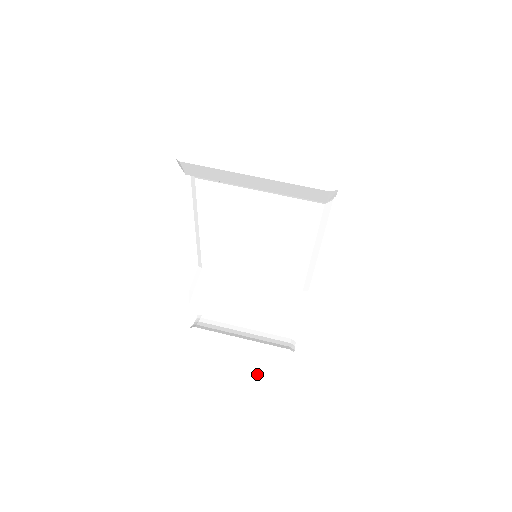
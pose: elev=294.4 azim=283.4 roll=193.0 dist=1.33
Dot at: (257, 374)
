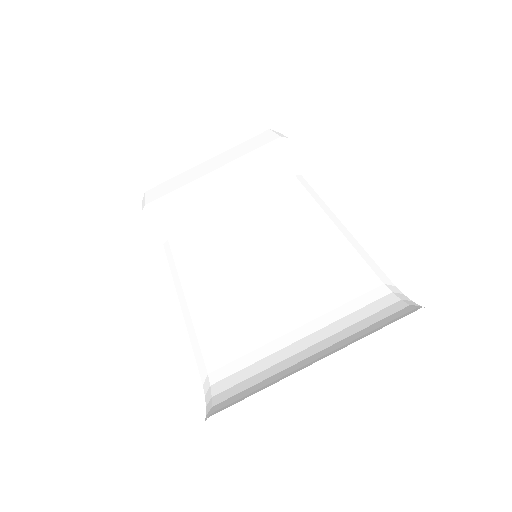
Dot at: occluded
